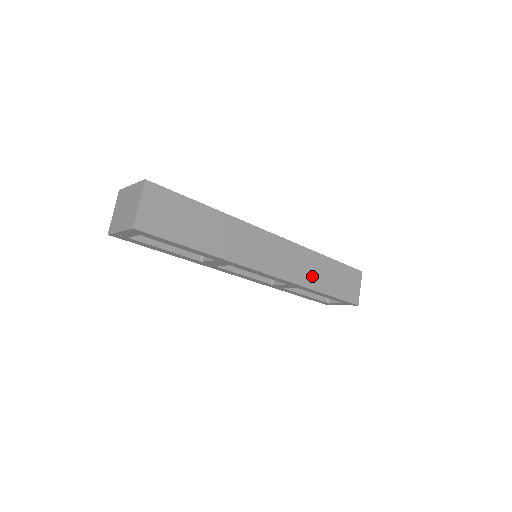
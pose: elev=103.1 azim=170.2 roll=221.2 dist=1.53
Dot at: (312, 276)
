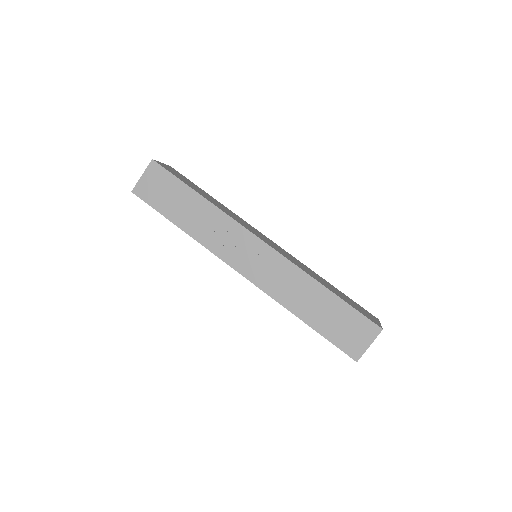
Dot at: (296, 298)
